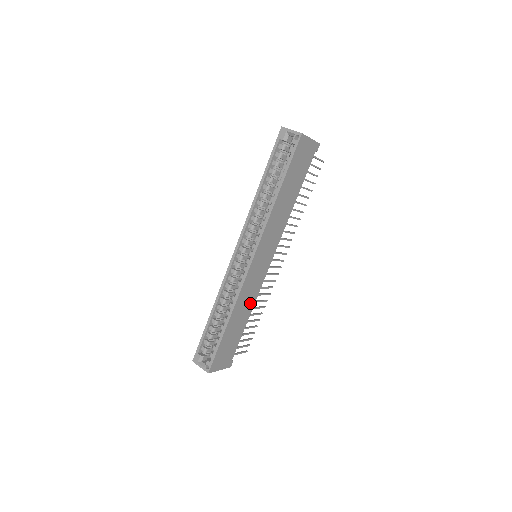
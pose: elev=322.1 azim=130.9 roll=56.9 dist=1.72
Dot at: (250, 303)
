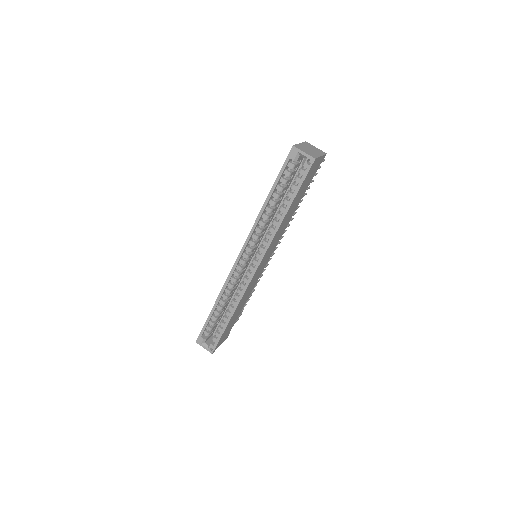
Dot at: (248, 294)
